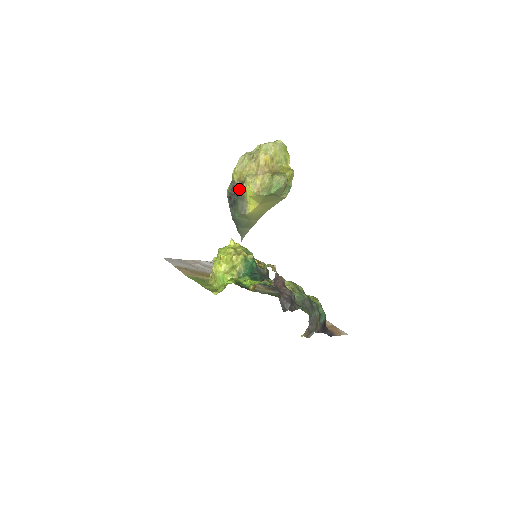
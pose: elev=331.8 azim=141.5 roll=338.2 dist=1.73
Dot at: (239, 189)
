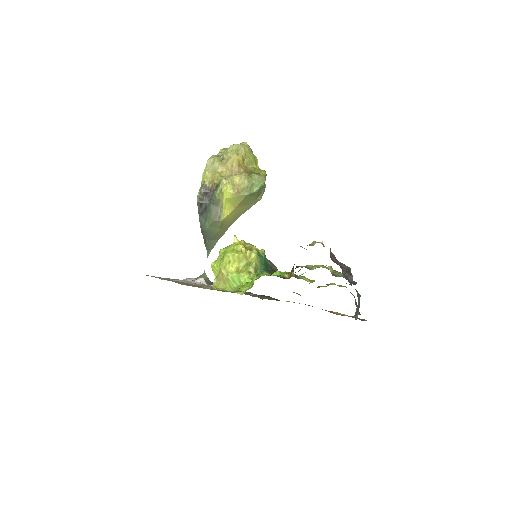
Dot at: (212, 193)
